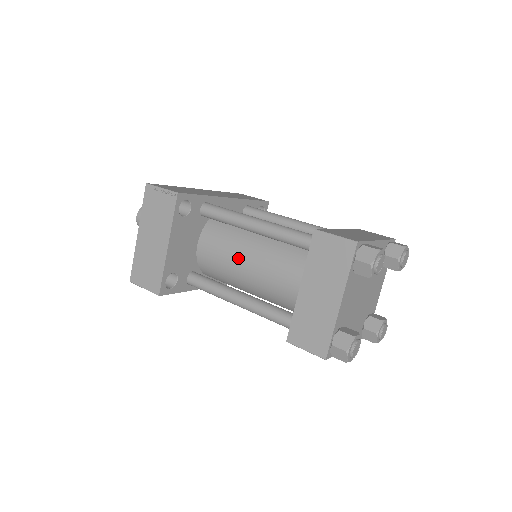
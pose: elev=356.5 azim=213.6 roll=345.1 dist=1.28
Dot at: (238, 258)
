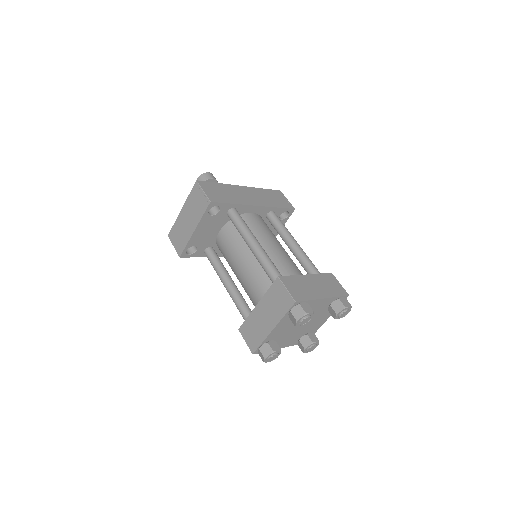
Dot at: (237, 258)
